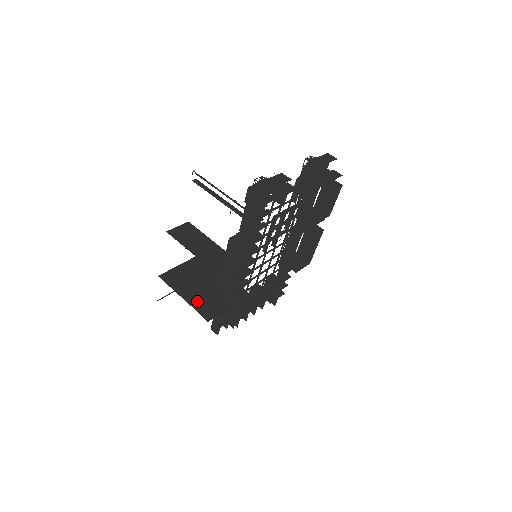
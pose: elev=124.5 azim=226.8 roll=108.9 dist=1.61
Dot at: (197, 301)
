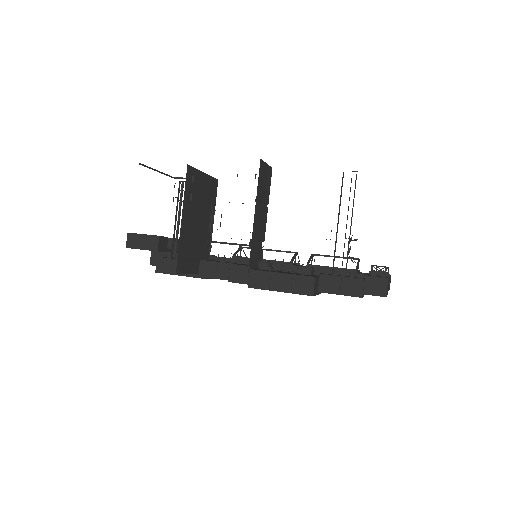
Dot at: (186, 237)
